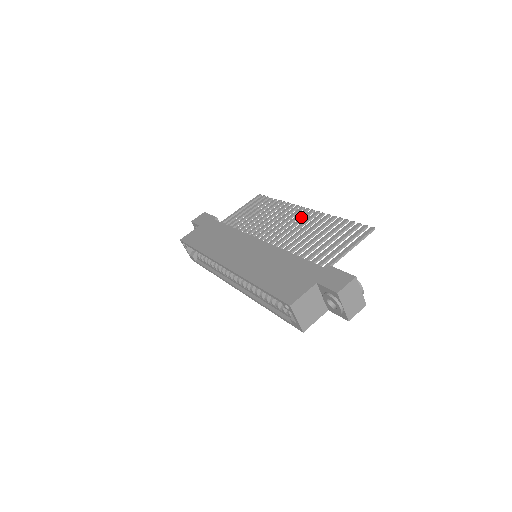
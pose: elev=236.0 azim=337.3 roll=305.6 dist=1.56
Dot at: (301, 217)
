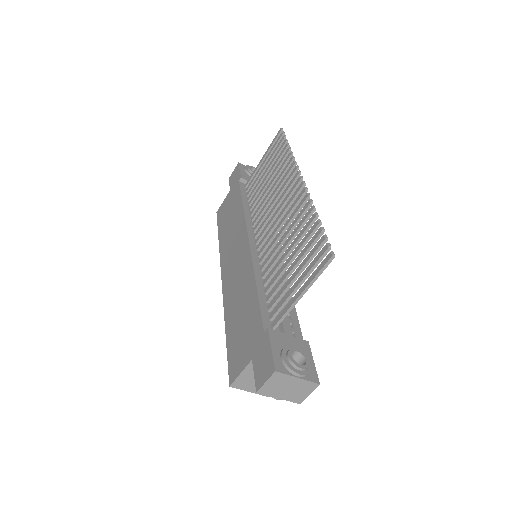
Dot at: (290, 198)
